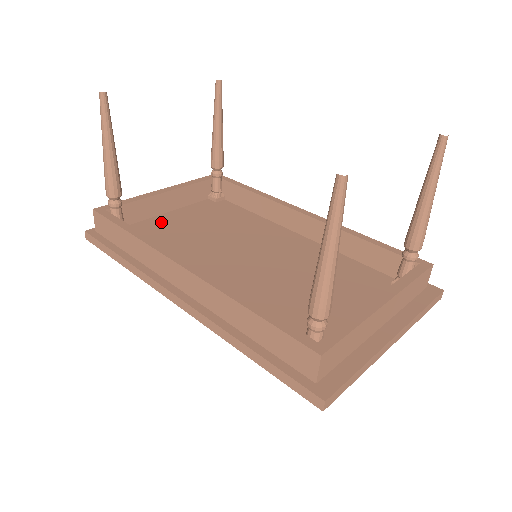
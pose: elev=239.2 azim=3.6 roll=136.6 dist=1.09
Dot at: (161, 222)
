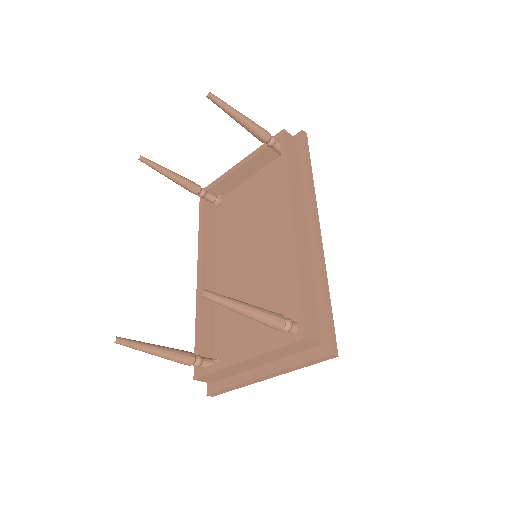
Dot at: (242, 191)
